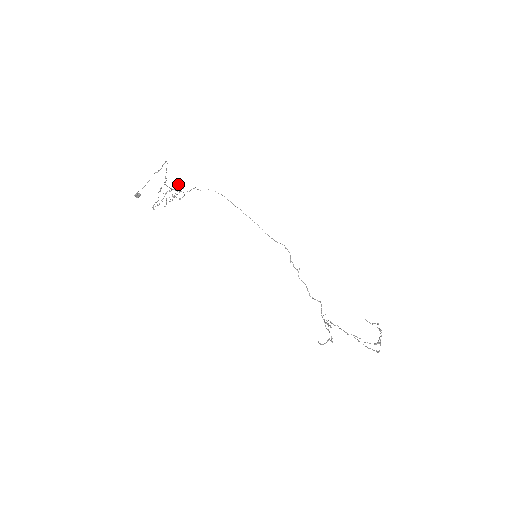
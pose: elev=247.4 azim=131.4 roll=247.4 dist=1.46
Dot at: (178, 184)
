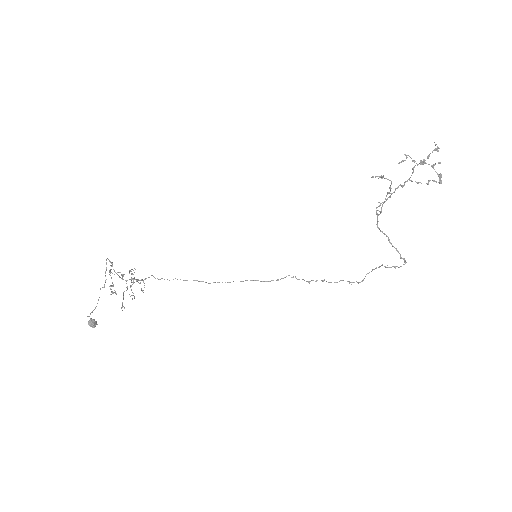
Dot at: (131, 278)
